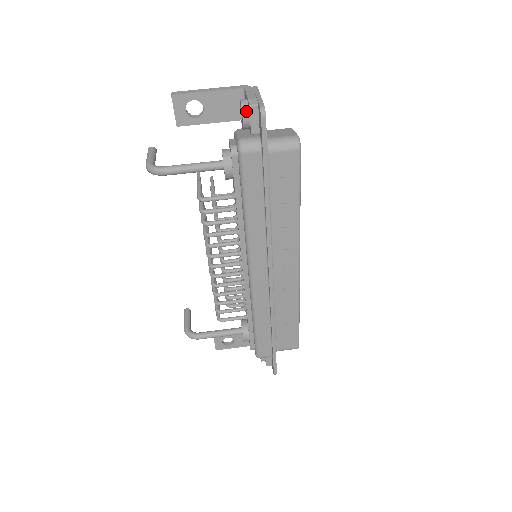
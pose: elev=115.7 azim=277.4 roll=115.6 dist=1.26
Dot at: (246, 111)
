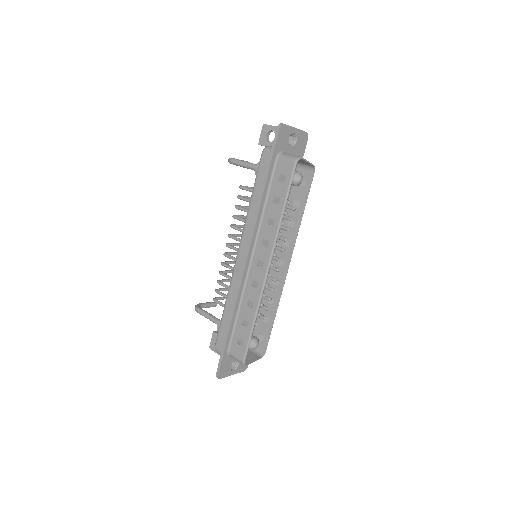
Dot at: occluded
